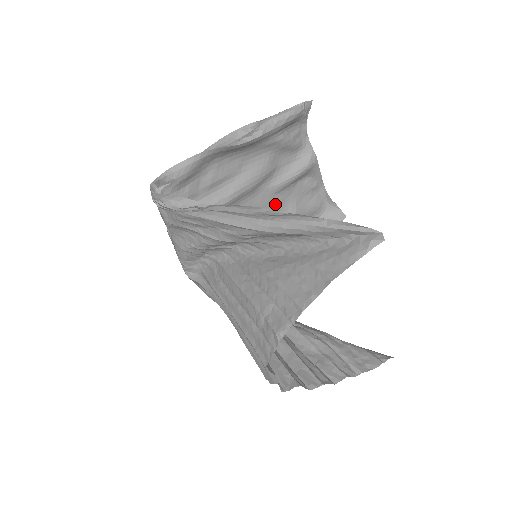
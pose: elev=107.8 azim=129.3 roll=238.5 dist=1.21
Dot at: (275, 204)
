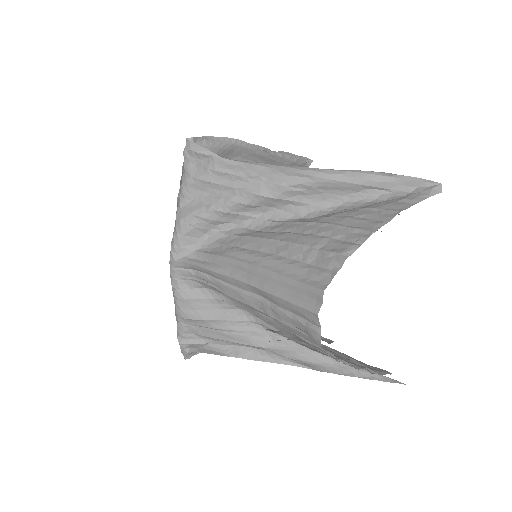
Dot at: occluded
